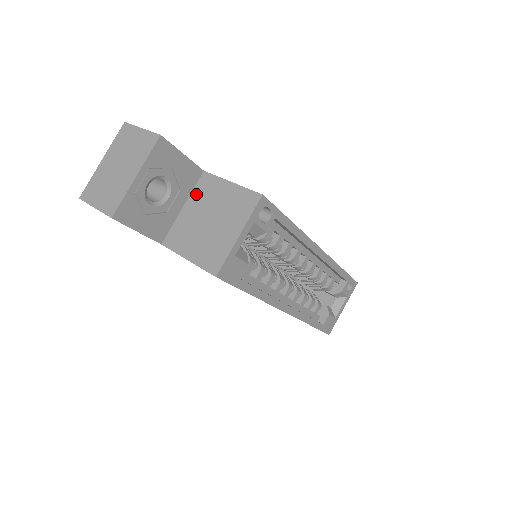
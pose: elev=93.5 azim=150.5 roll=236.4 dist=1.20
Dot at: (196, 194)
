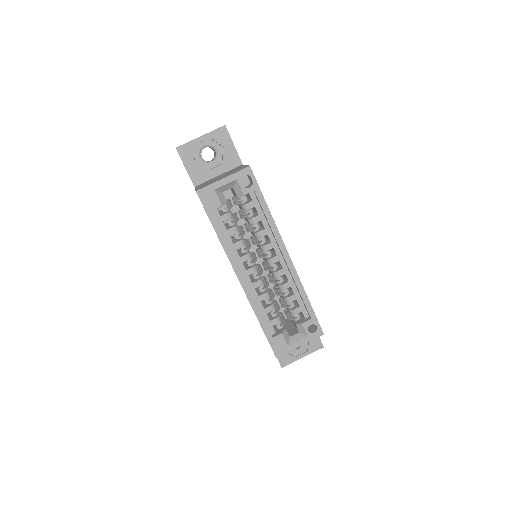
Dot at: (229, 171)
